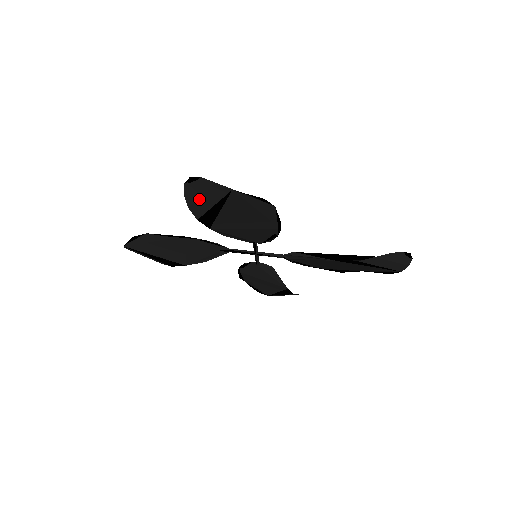
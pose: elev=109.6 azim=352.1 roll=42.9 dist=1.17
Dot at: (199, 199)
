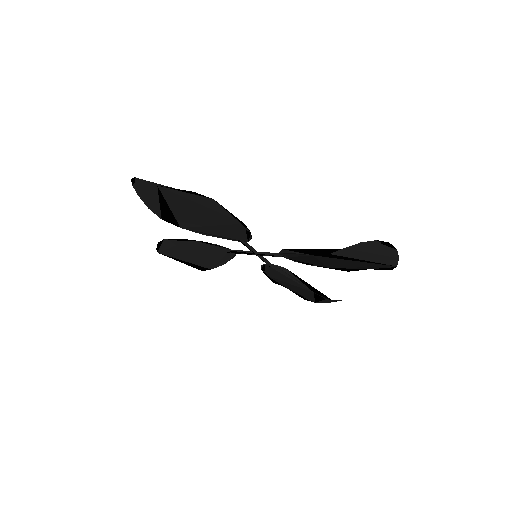
Dot at: (147, 199)
